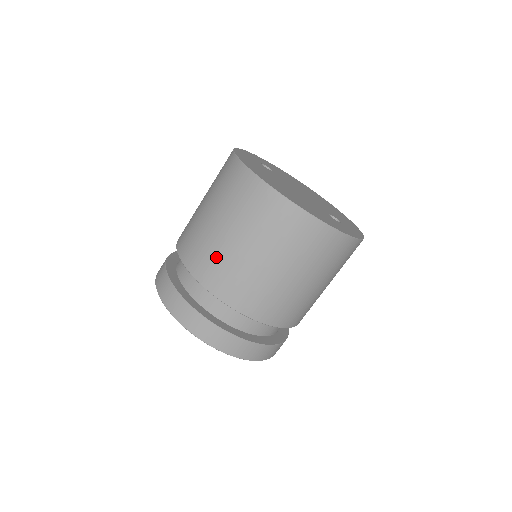
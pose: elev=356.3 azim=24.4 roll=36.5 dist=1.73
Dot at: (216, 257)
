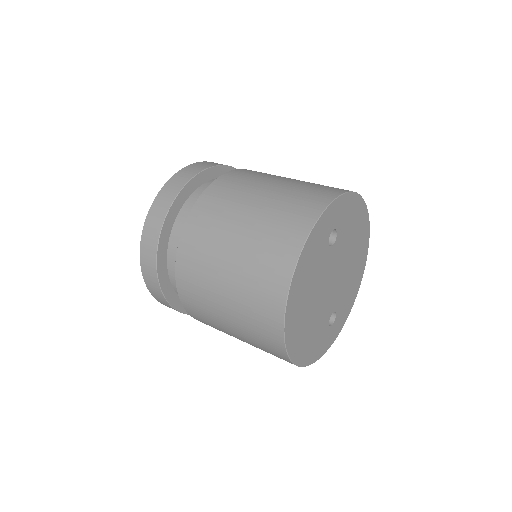
Dot at: (202, 299)
